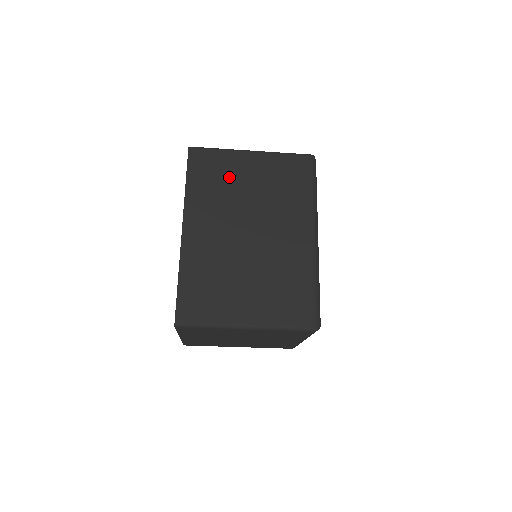
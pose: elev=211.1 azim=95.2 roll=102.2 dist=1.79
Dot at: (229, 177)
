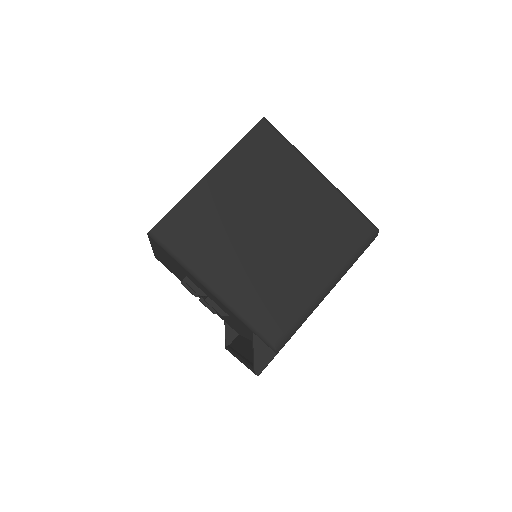
Dot at: occluded
